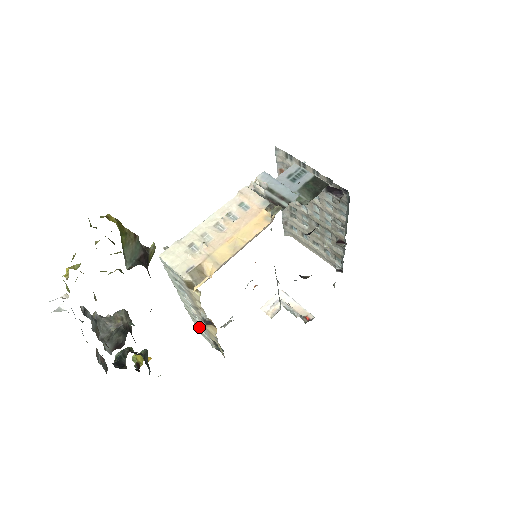
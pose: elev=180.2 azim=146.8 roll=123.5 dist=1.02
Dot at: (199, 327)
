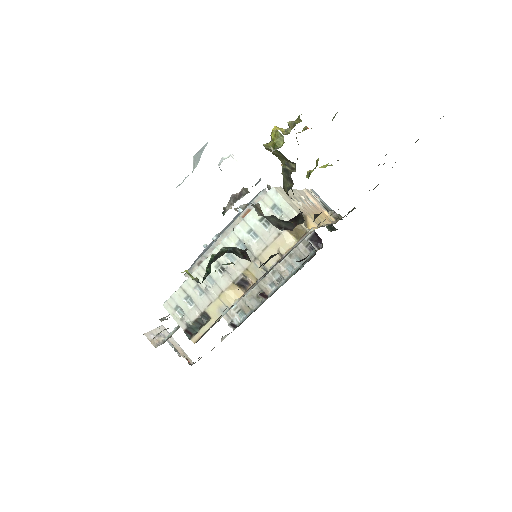
Dot at: (191, 294)
